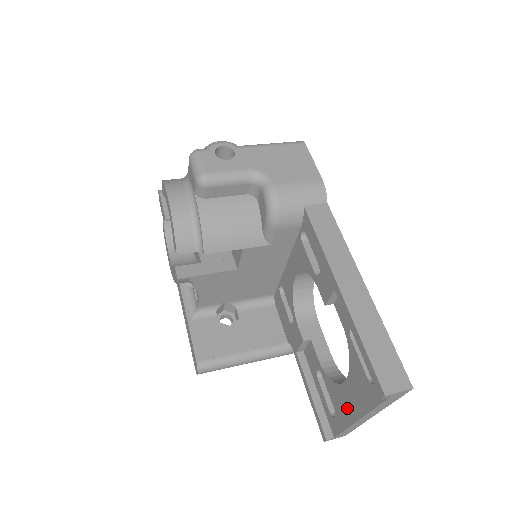
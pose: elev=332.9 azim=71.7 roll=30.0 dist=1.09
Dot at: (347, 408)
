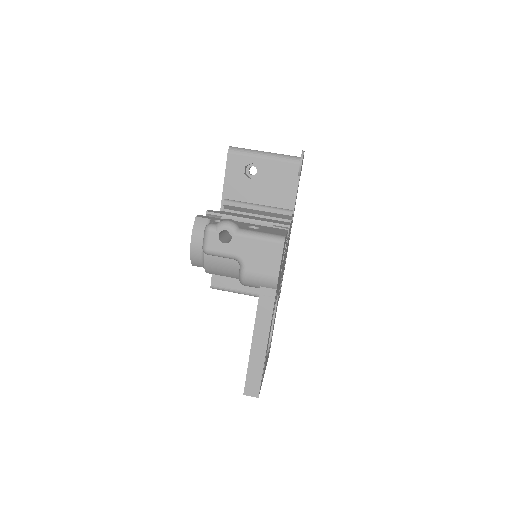
Dot at: occluded
